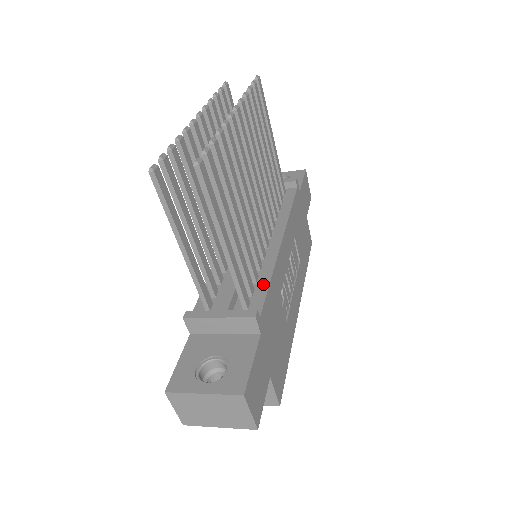
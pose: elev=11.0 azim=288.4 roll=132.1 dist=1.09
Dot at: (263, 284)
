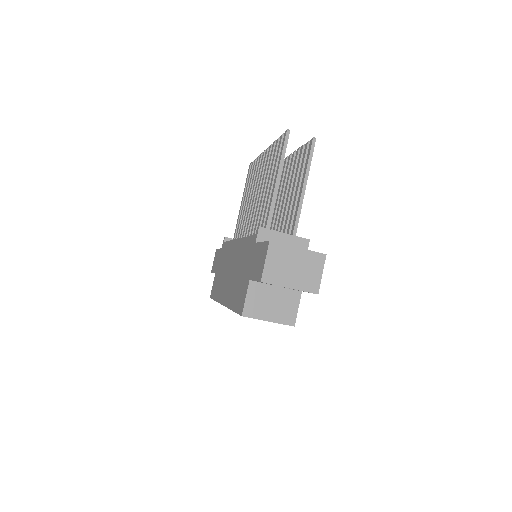
Dot at: occluded
